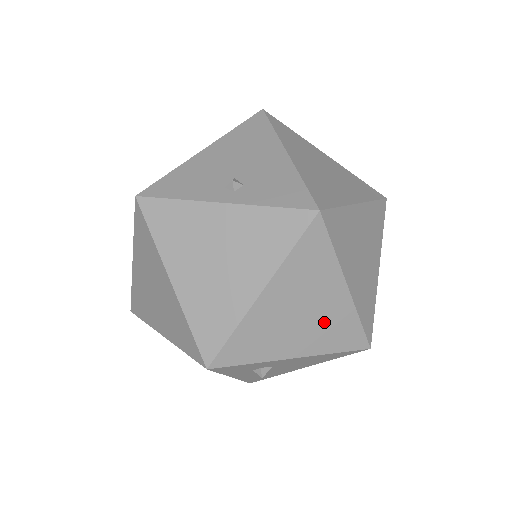
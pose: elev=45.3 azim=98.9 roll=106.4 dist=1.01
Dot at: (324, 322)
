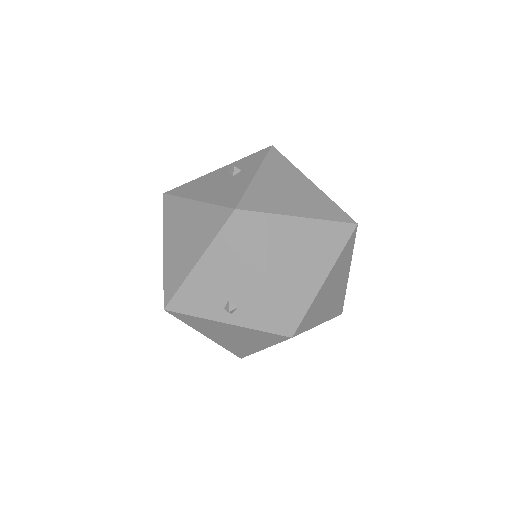
Dot at: occluded
